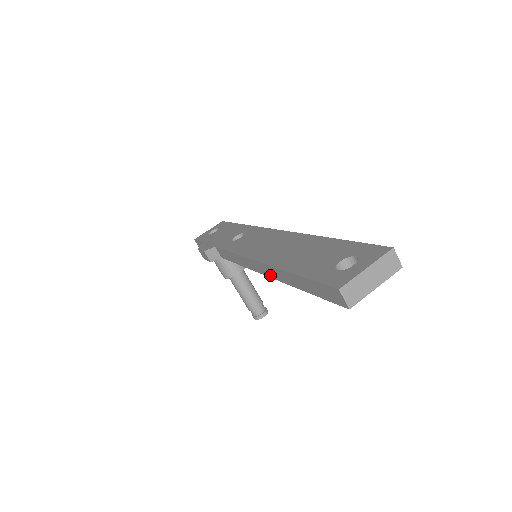
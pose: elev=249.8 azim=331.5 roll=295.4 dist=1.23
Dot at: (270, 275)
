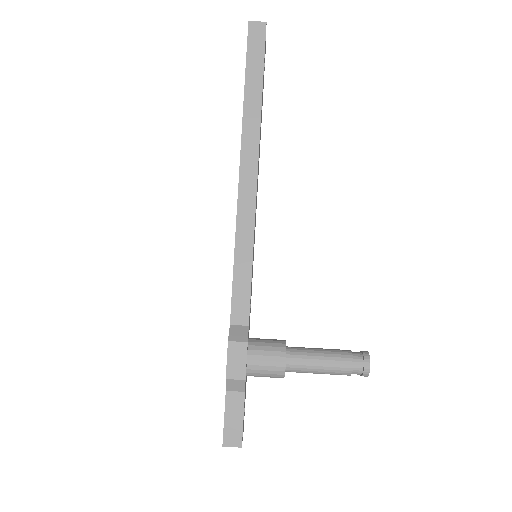
Dot at: (255, 156)
